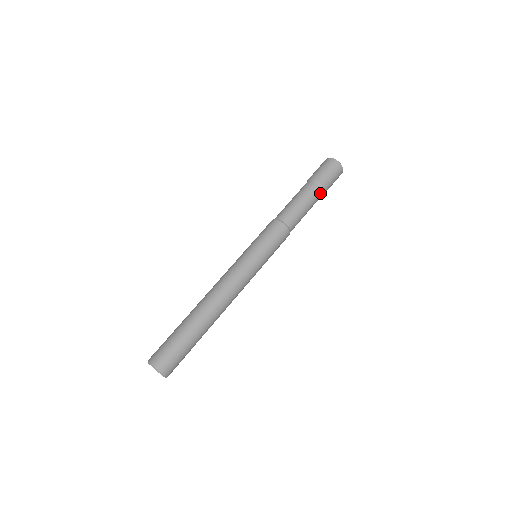
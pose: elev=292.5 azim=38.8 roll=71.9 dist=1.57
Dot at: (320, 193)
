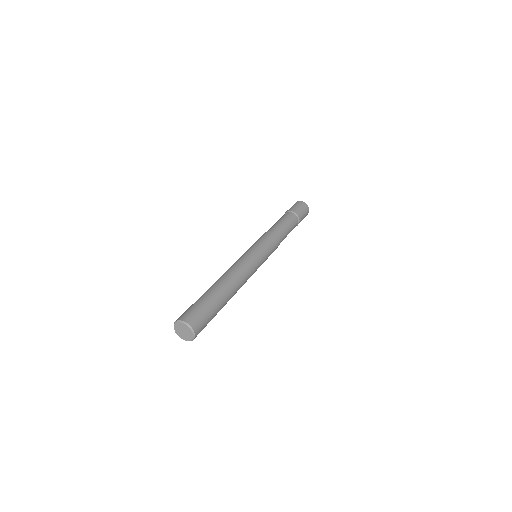
Dot at: (295, 217)
